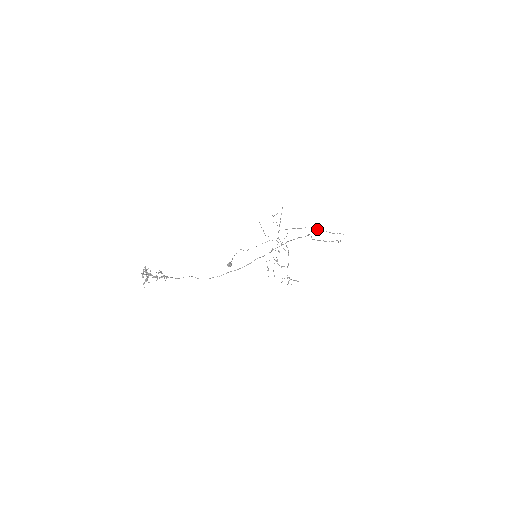
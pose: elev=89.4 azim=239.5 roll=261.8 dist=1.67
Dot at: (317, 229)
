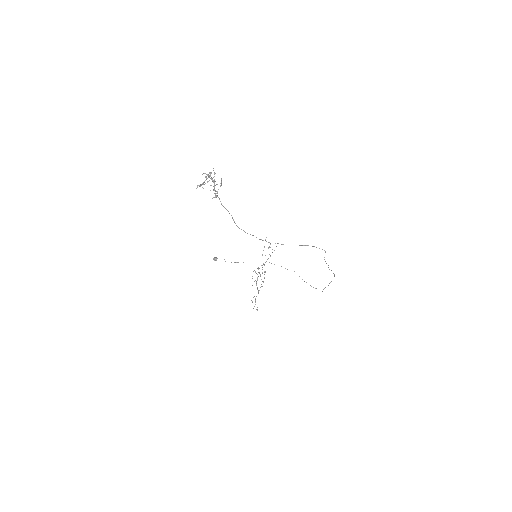
Dot at: occluded
